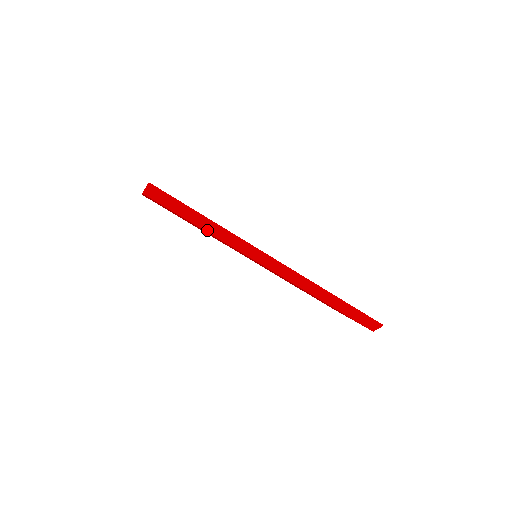
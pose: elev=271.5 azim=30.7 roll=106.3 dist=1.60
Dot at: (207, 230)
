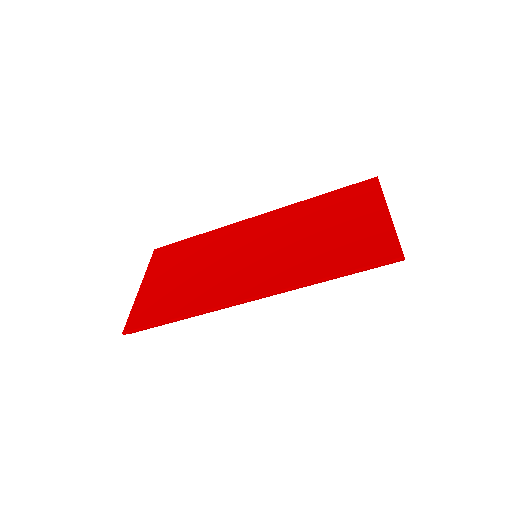
Dot at: (187, 318)
